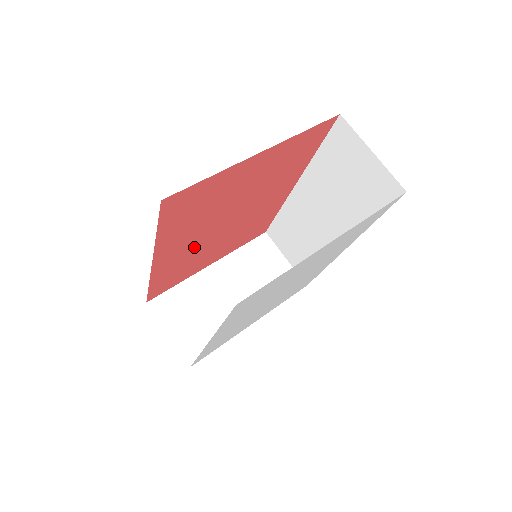
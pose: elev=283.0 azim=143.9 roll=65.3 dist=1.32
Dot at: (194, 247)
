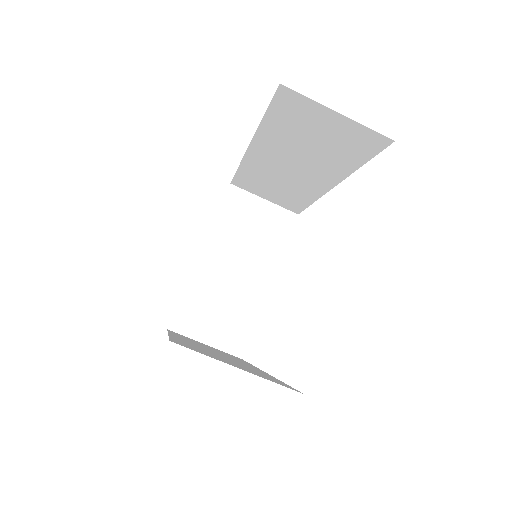
Dot at: occluded
